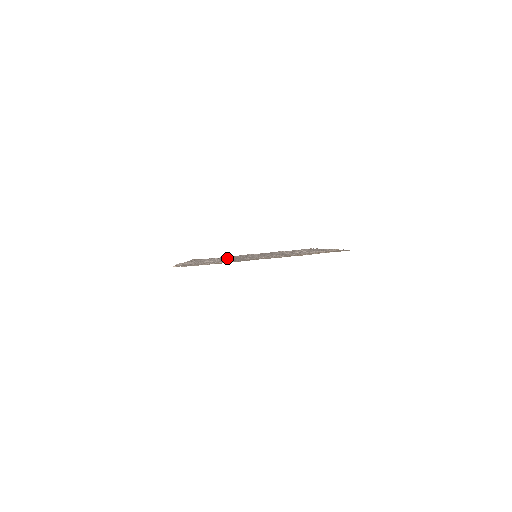
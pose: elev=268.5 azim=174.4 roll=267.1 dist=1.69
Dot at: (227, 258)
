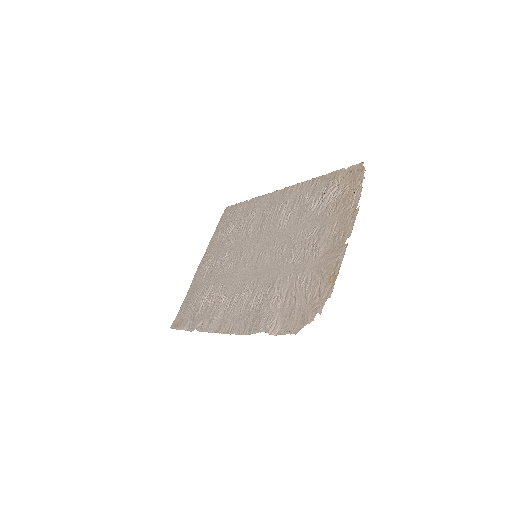
Dot at: (233, 287)
